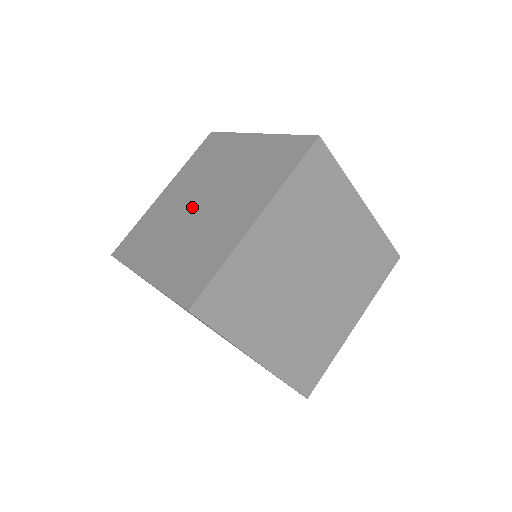
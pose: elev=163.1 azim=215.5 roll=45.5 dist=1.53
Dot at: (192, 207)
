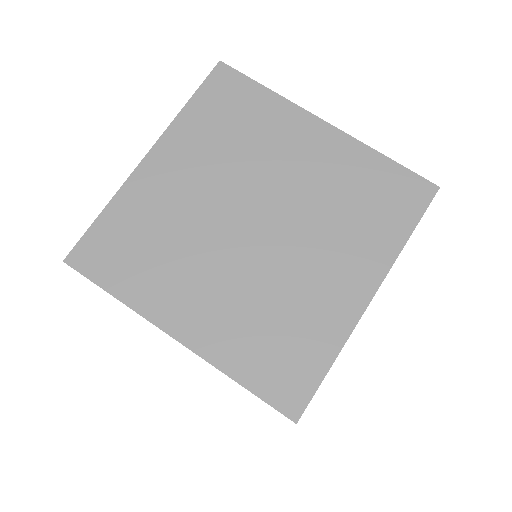
Dot at: (235, 225)
